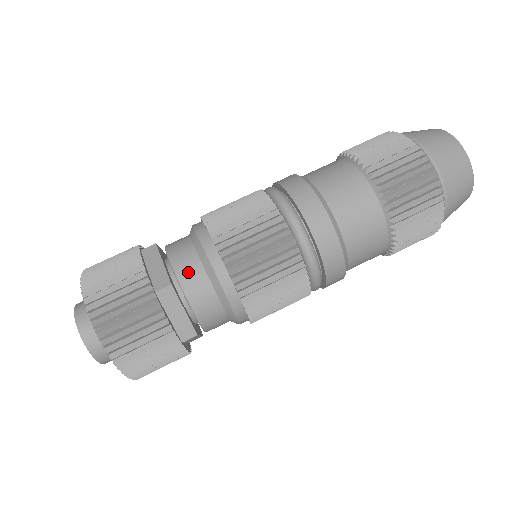
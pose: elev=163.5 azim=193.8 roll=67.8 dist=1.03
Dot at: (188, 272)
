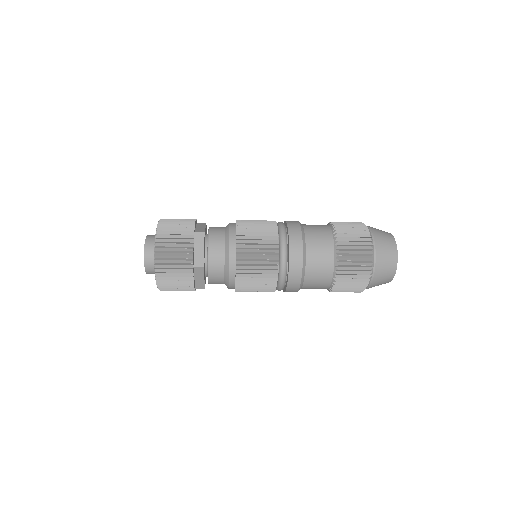
Dot at: (215, 262)
